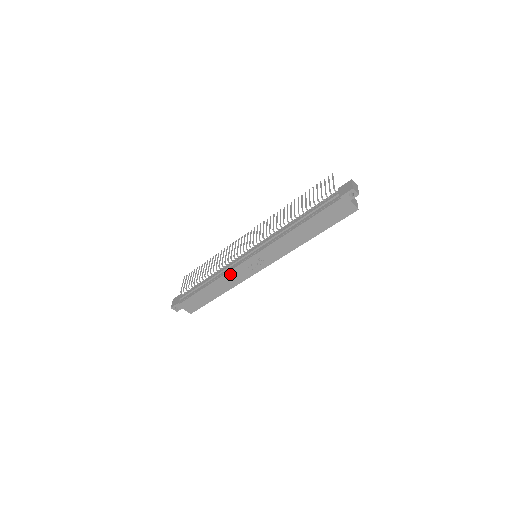
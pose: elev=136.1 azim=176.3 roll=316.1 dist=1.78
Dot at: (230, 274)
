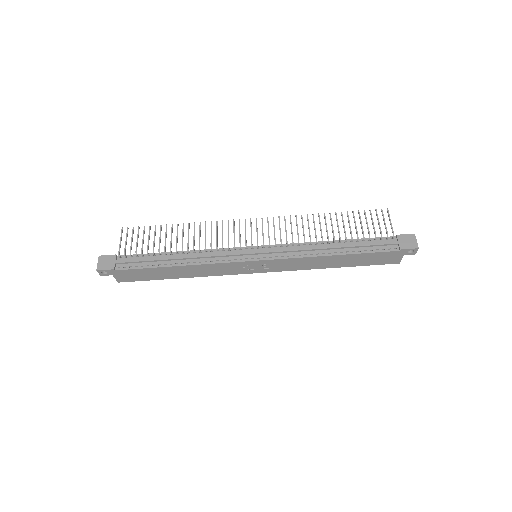
Dot at: (215, 265)
